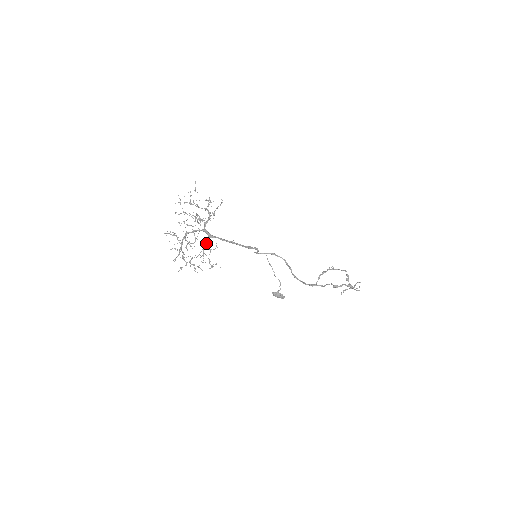
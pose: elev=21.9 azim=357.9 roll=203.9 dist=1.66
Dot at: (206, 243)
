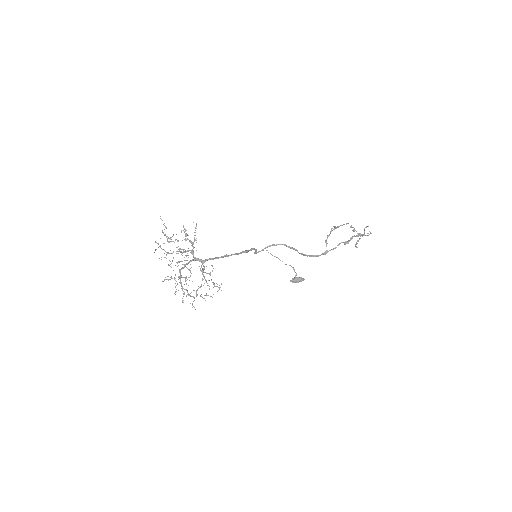
Dot at: (202, 270)
